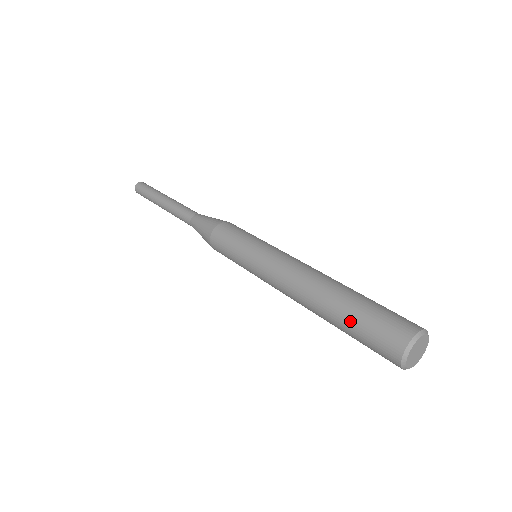
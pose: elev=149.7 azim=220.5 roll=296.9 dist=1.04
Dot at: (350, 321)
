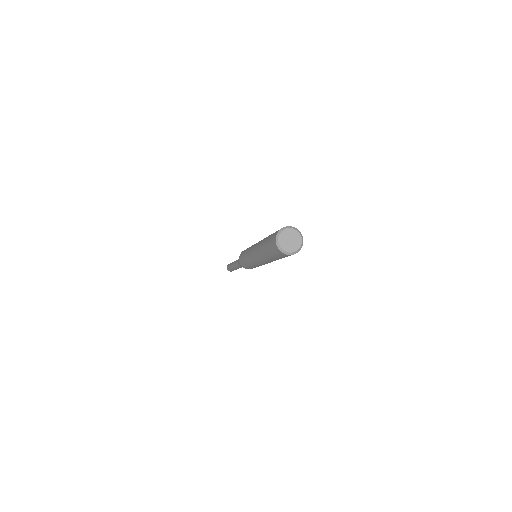
Dot at: (267, 251)
